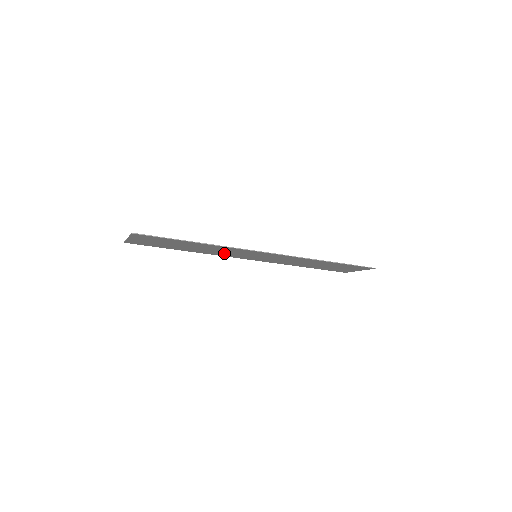
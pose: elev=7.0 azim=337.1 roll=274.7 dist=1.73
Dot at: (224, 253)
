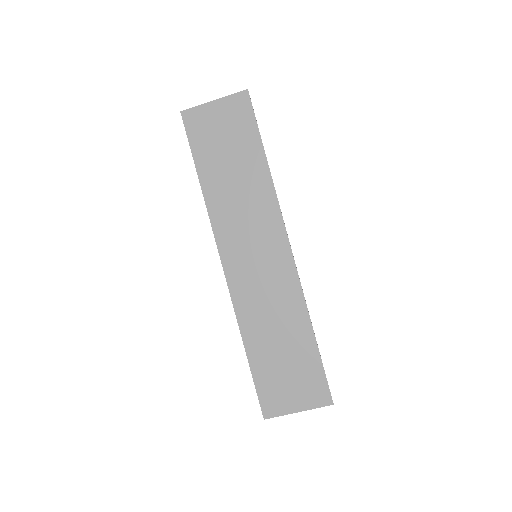
Dot at: (234, 221)
